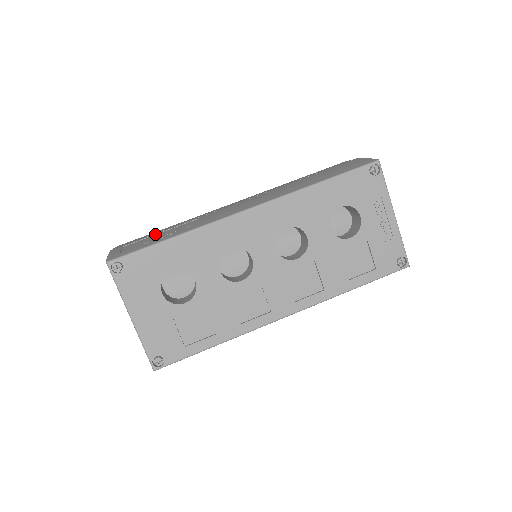
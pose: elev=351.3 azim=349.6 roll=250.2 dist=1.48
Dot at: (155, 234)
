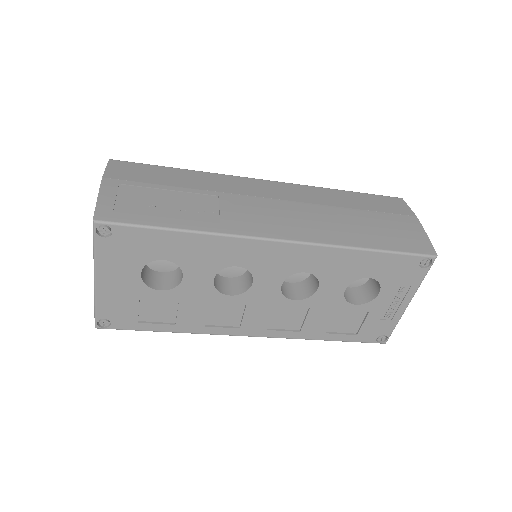
Dot at: (163, 188)
